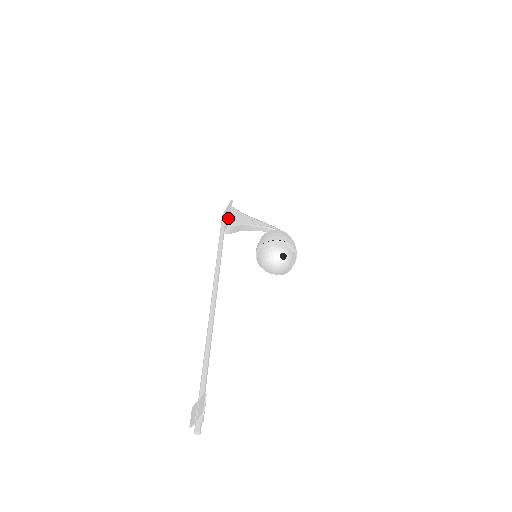
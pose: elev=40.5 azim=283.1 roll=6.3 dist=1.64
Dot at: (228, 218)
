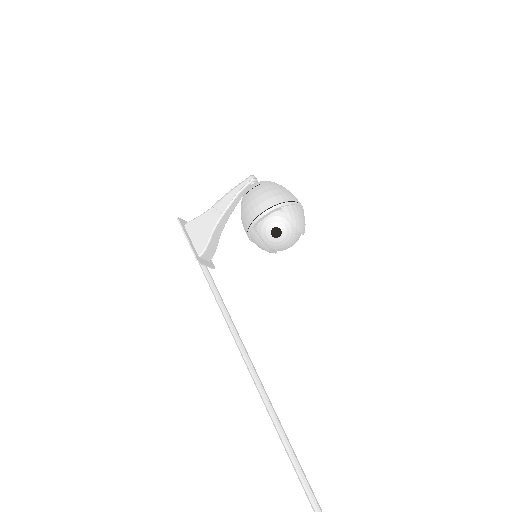
Dot at: (193, 249)
